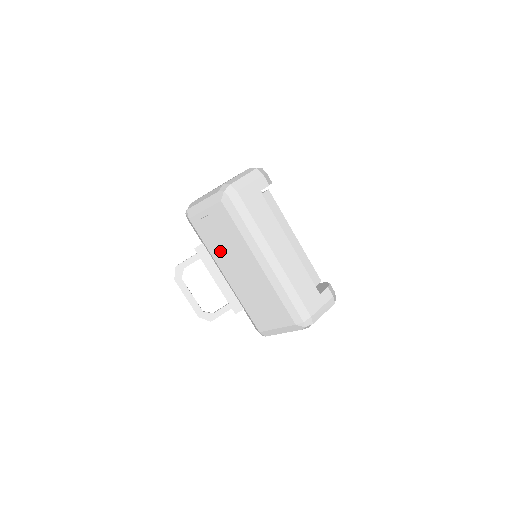
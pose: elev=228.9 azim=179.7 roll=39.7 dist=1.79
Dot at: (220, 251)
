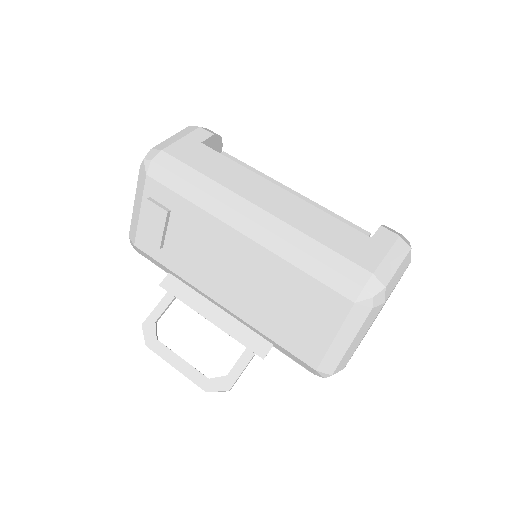
Dot at: (189, 262)
